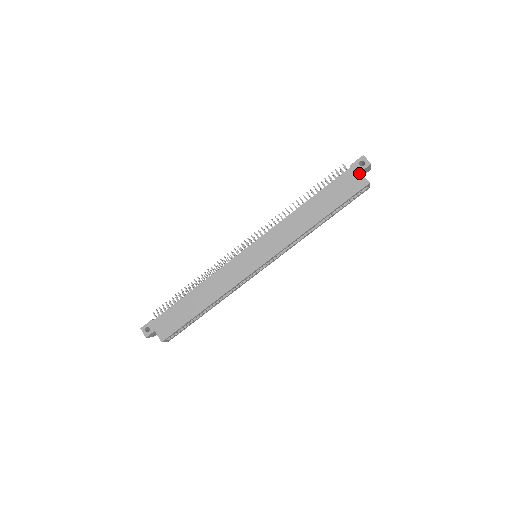
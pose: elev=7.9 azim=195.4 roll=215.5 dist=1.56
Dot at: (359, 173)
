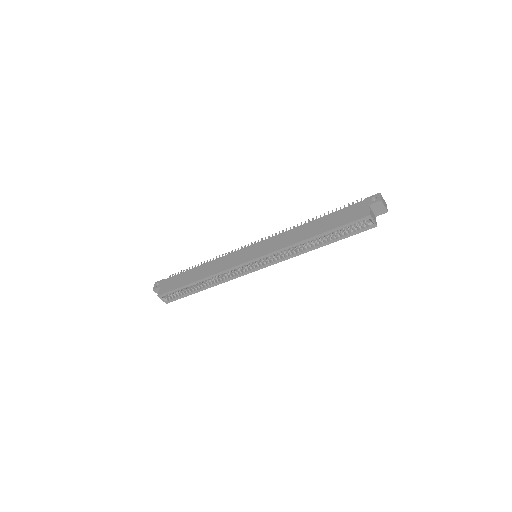
Dot at: (367, 206)
